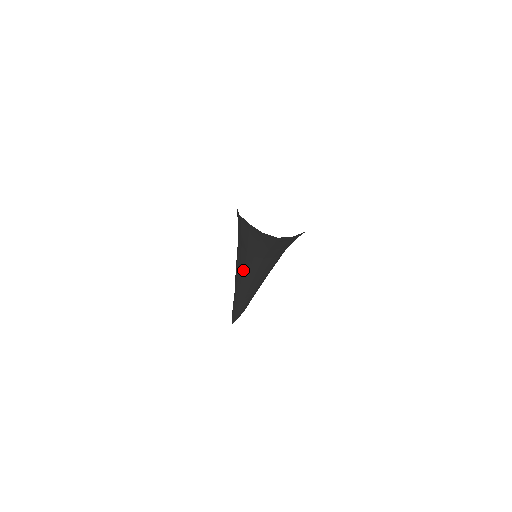
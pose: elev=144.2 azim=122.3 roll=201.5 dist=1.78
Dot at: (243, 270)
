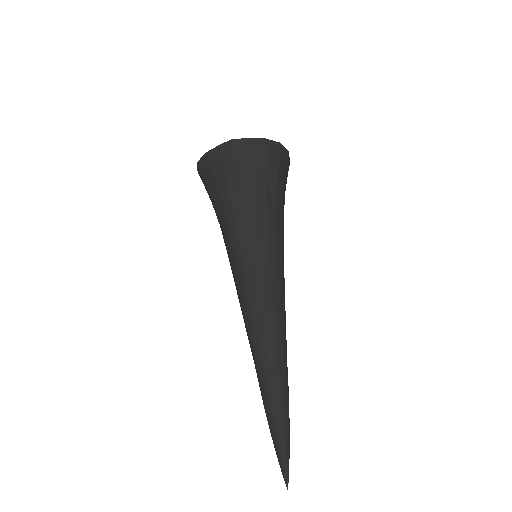
Dot at: (260, 255)
